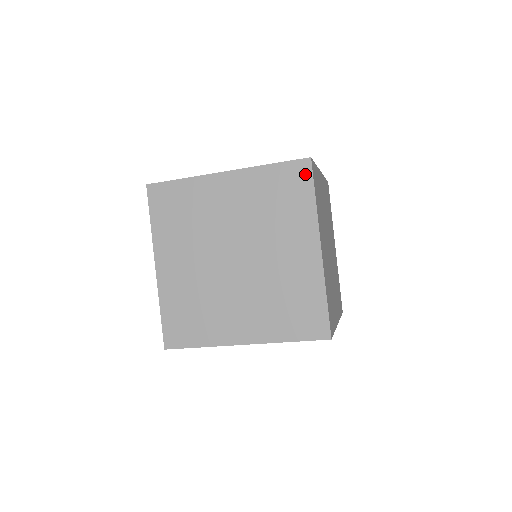
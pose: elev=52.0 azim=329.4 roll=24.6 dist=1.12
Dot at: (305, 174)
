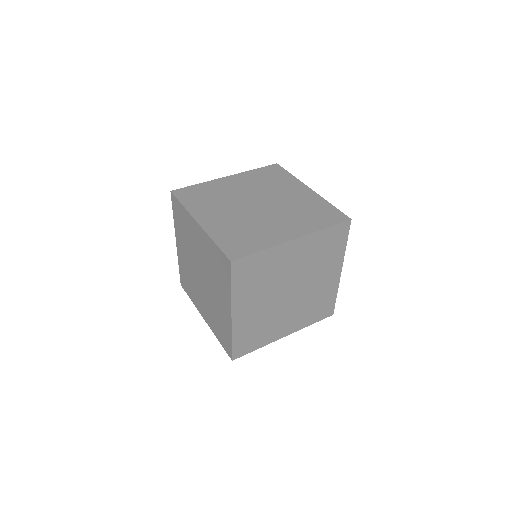
Dot at: (345, 230)
